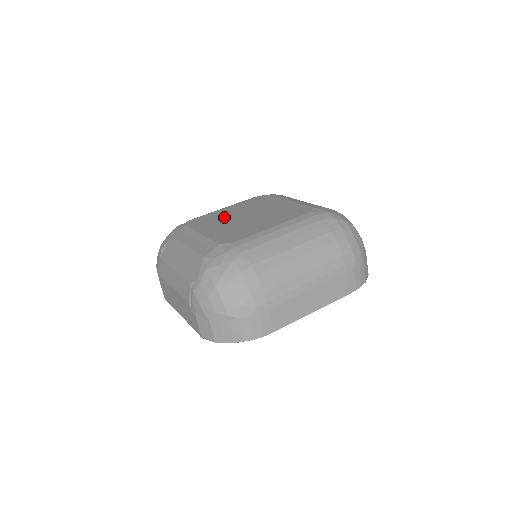
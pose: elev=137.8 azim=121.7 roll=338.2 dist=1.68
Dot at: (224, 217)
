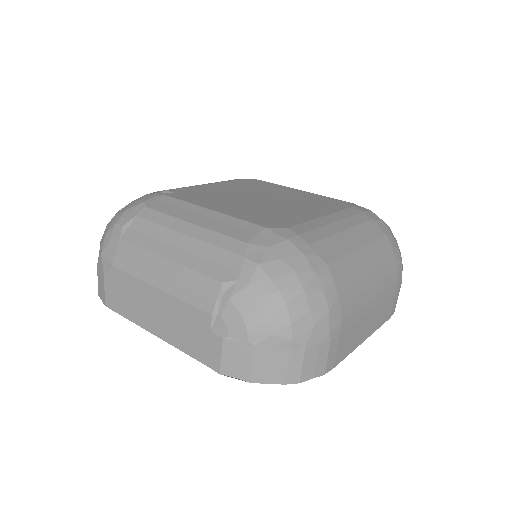
Dot at: (223, 193)
